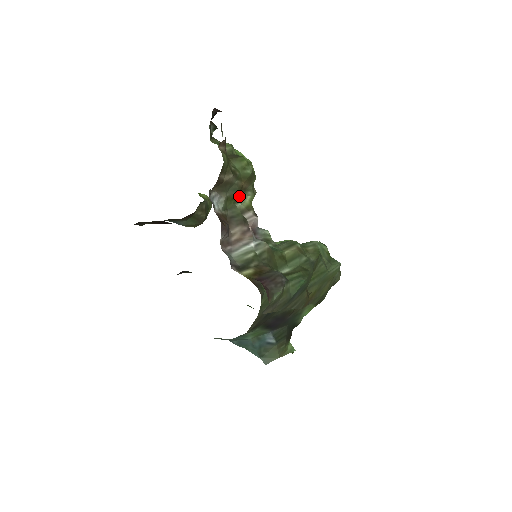
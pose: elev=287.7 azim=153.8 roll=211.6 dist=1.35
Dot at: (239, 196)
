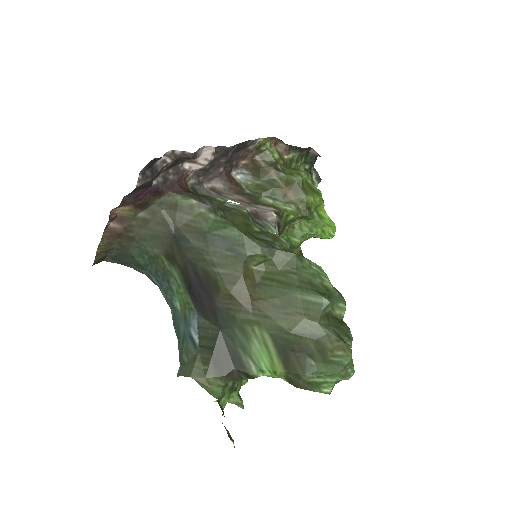
Dot at: (276, 197)
